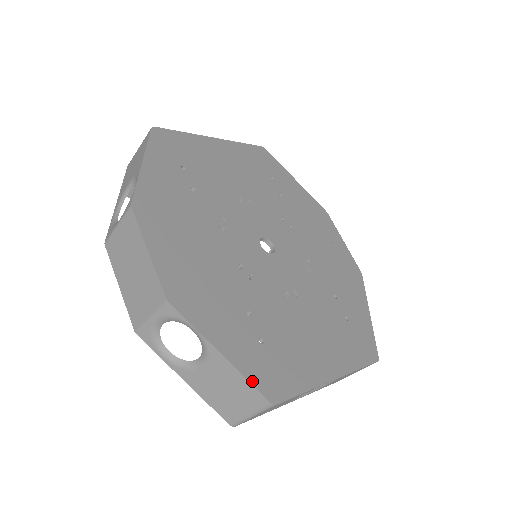
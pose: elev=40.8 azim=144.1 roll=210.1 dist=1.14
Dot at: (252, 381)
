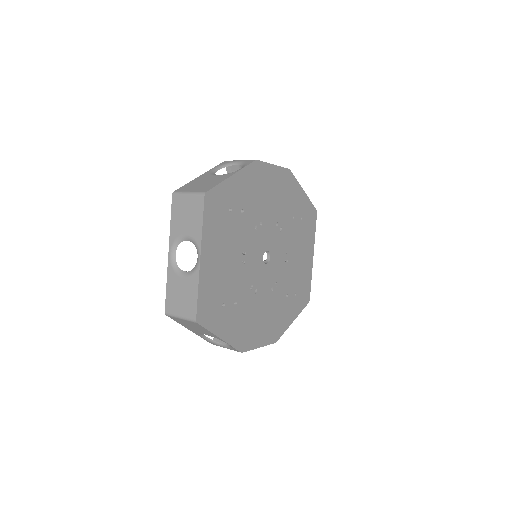
Dot at: occluded
